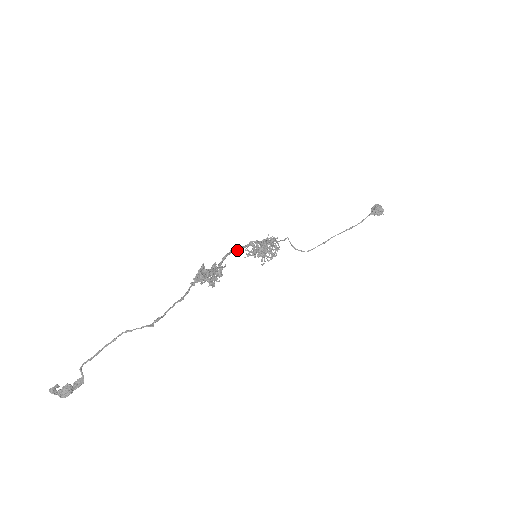
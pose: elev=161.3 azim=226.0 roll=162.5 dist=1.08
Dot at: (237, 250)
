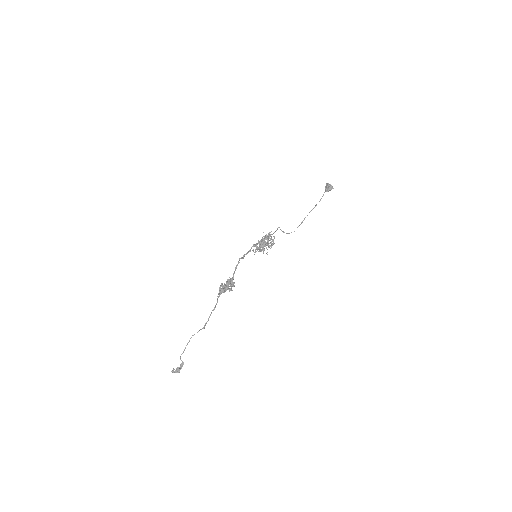
Dot at: (243, 258)
